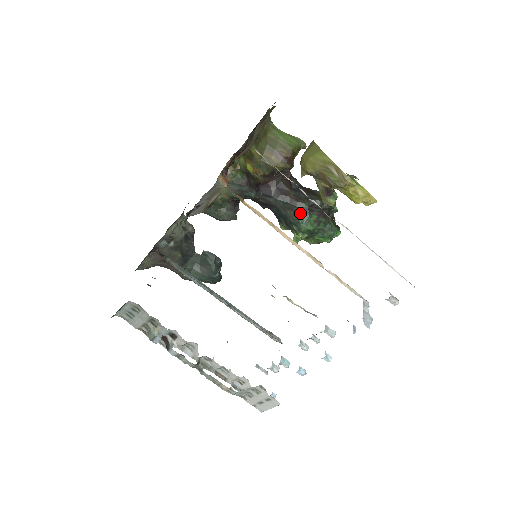
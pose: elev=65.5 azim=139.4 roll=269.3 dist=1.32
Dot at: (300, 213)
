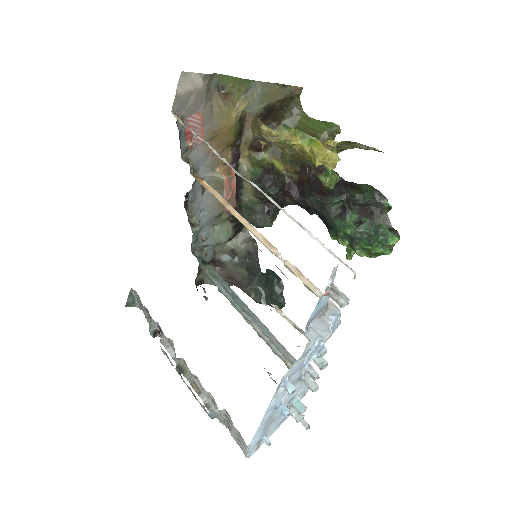
Dot at: (336, 213)
